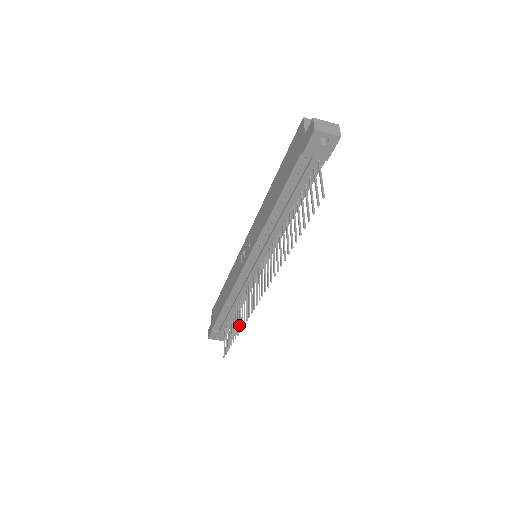
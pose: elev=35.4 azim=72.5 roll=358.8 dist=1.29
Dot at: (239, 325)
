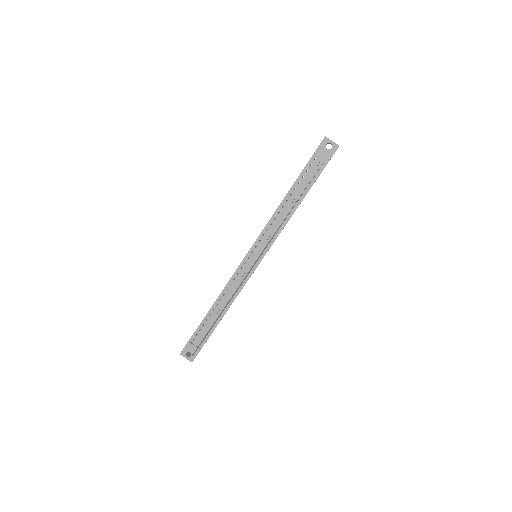
Dot at: (222, 311)
